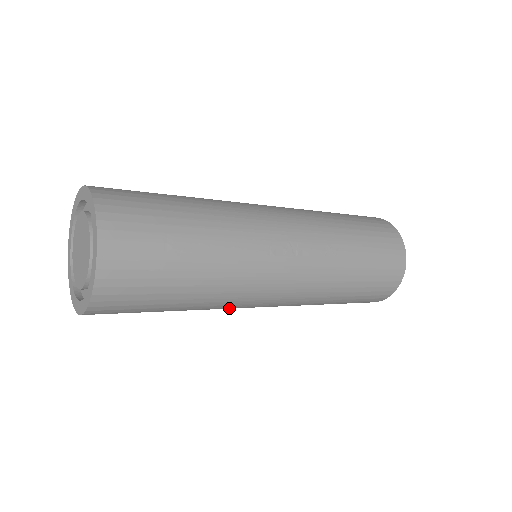
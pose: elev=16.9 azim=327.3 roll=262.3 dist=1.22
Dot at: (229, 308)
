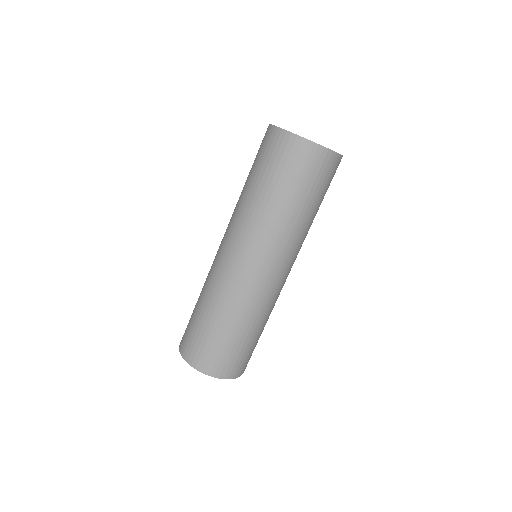
Dot at: occluded
